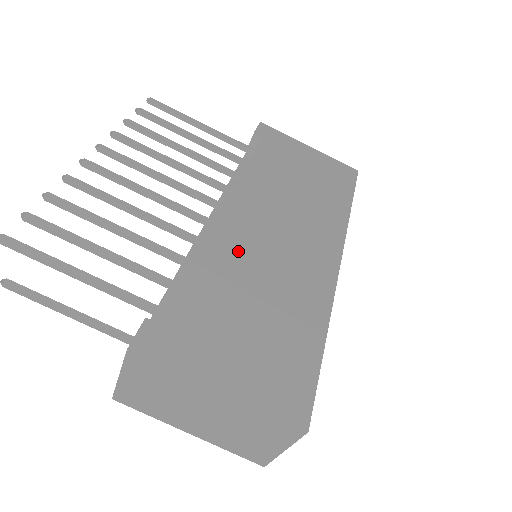
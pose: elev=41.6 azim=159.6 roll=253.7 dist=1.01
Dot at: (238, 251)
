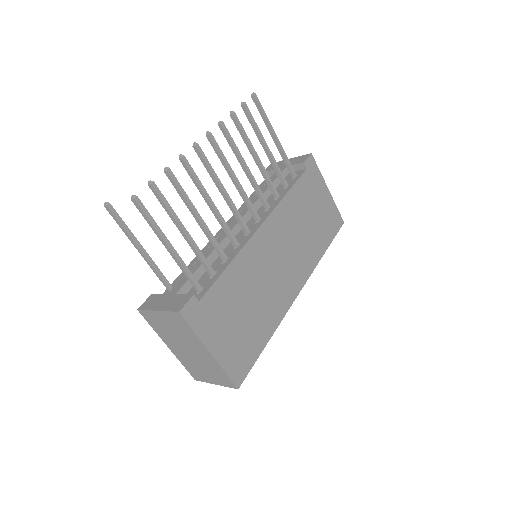
Dot at: (254, 264)
